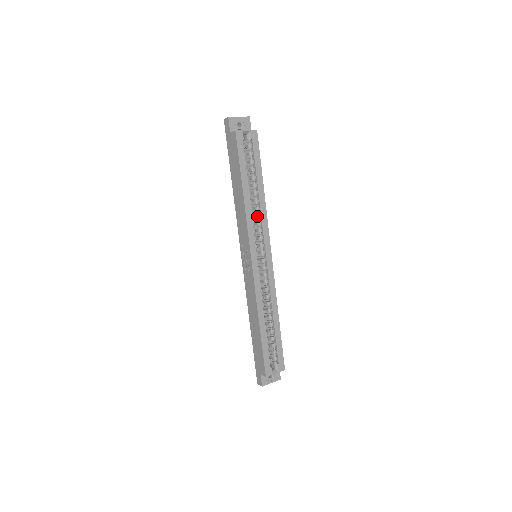
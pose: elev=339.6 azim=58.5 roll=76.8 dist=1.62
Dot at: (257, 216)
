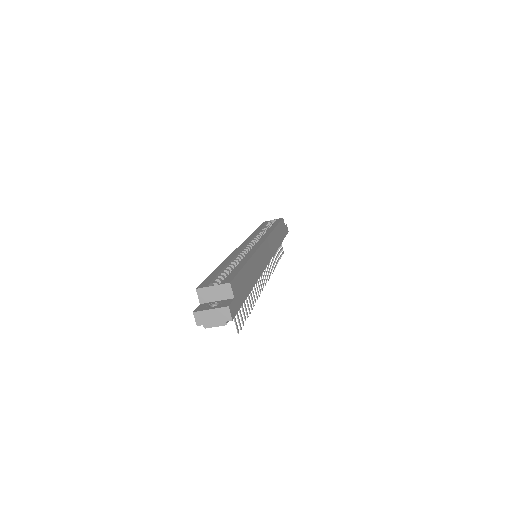
Dot at: occluded
